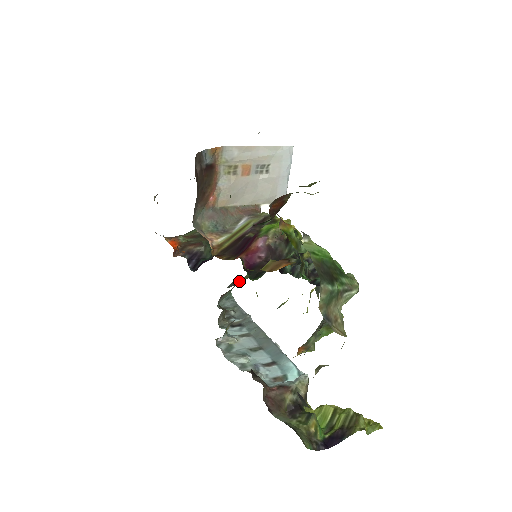
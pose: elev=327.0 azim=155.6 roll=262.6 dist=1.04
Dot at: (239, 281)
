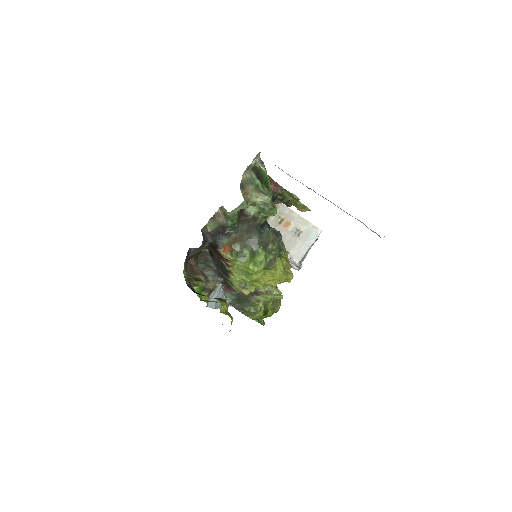
Dot at: (243, 309)
